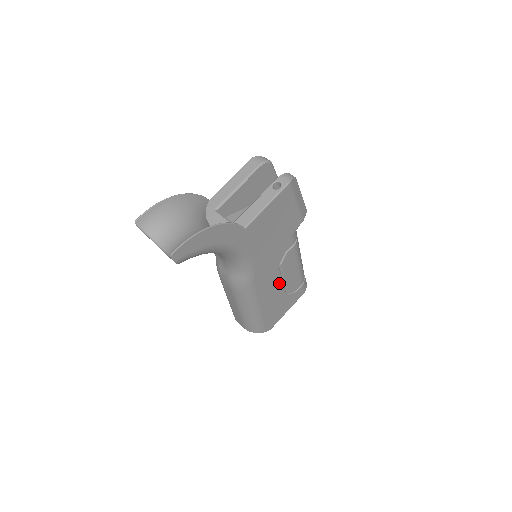
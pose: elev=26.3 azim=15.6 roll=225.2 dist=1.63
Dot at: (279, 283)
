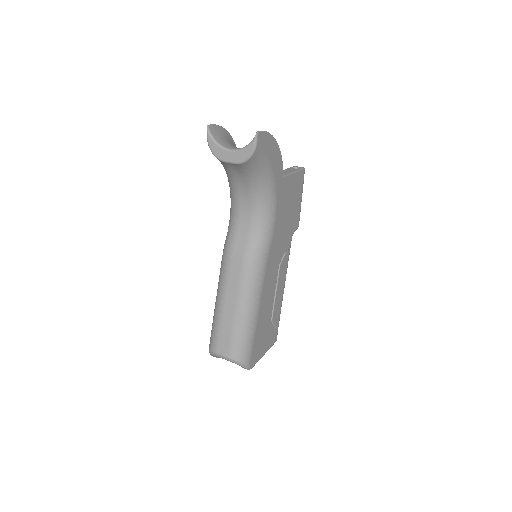
Dot at: (273, 293)
